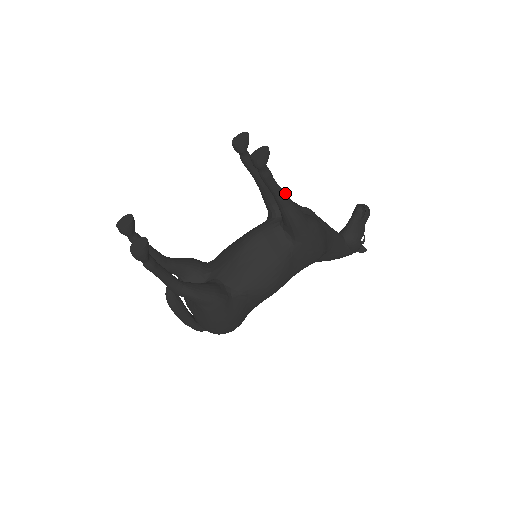
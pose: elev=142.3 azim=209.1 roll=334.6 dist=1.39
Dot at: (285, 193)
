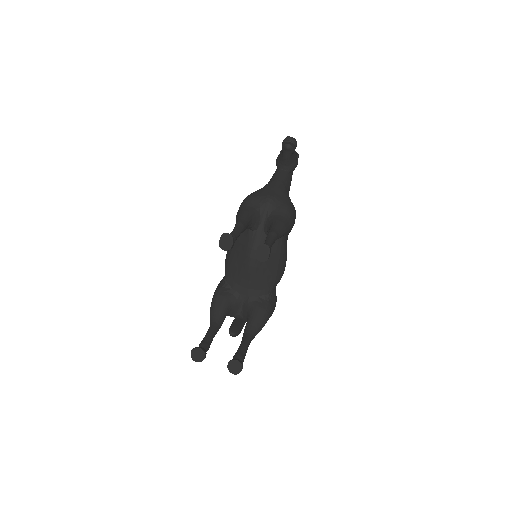
Dot at: (275, 235)
